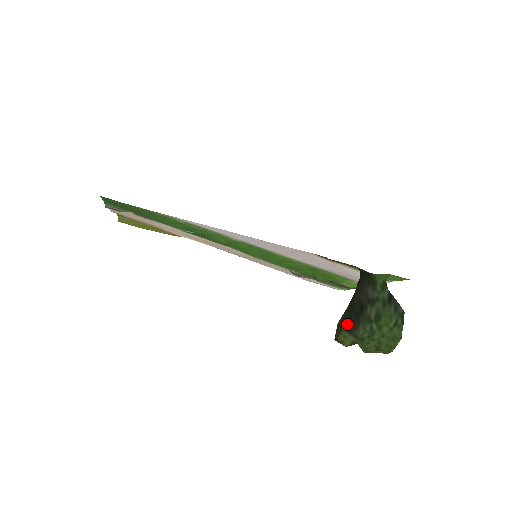
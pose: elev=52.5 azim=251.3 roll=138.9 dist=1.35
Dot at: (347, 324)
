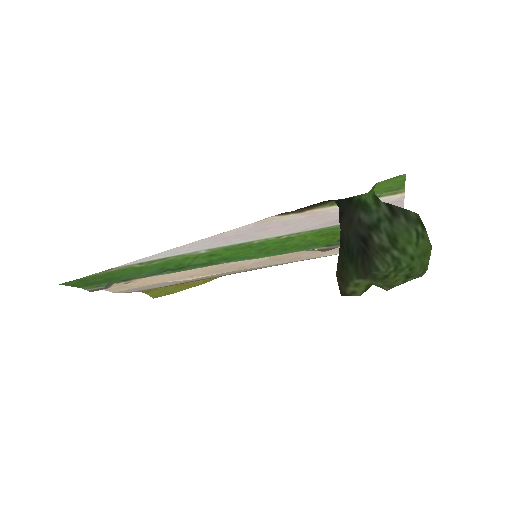
Dot at: (353, 269)
